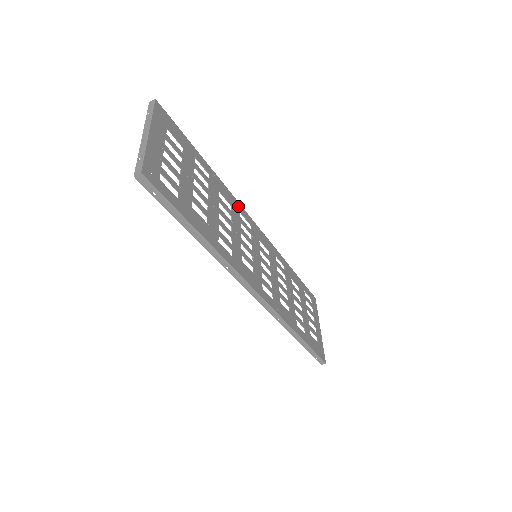
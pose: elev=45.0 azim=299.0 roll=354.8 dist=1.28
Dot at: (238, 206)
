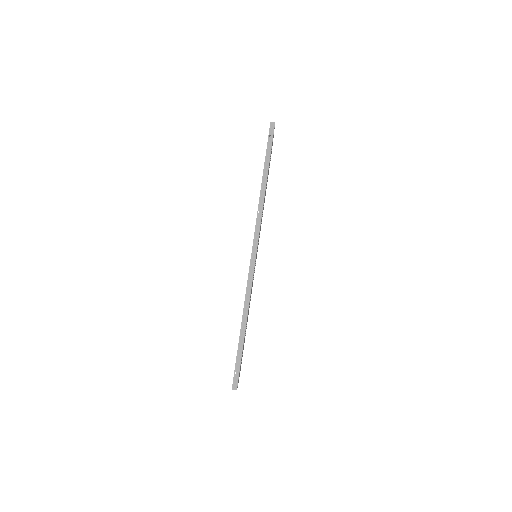
Dot at: occluded
